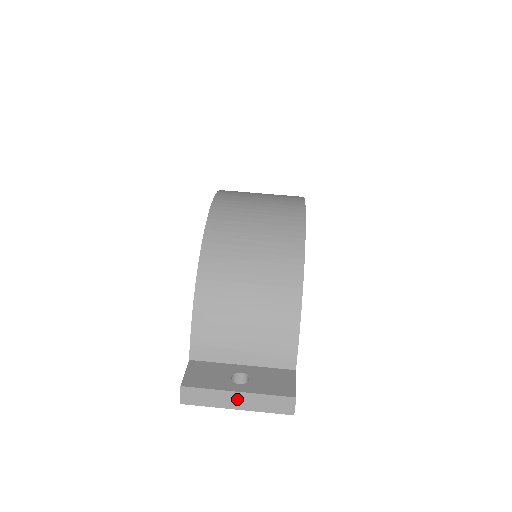
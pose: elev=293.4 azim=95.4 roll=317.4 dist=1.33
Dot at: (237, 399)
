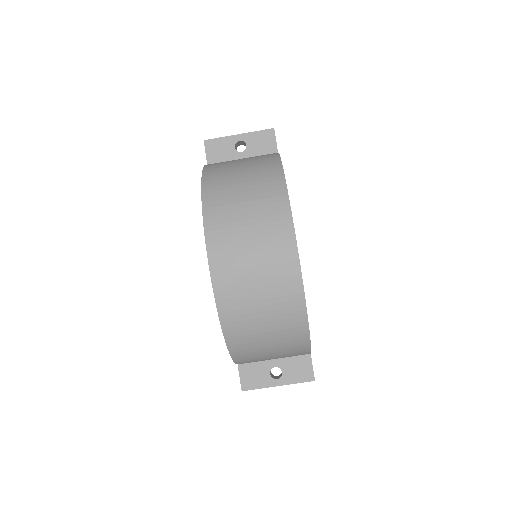
Dot at: occluded
